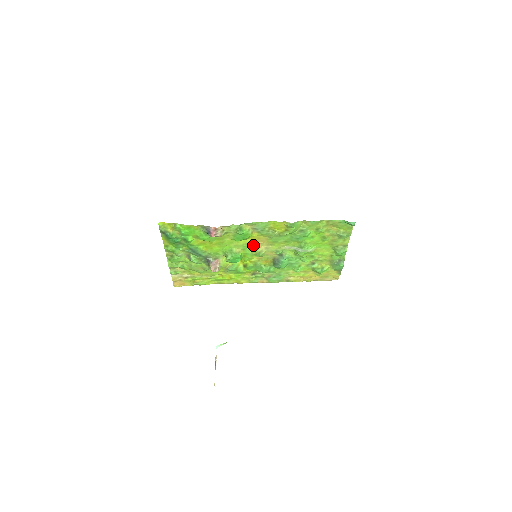
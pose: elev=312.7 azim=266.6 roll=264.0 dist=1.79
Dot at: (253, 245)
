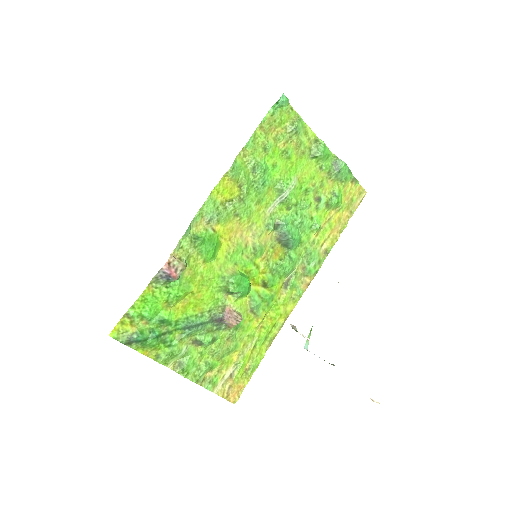
Dot at: (236, 247)
